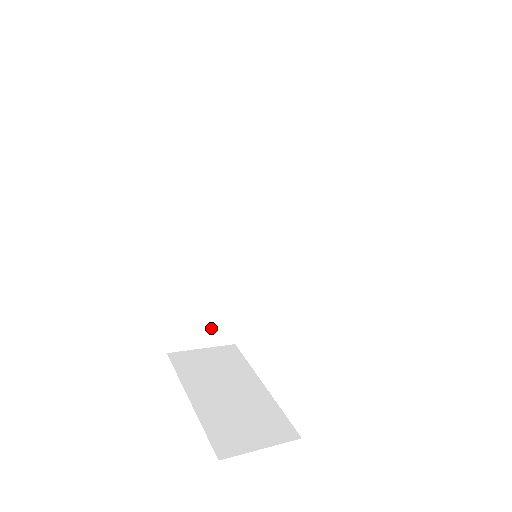
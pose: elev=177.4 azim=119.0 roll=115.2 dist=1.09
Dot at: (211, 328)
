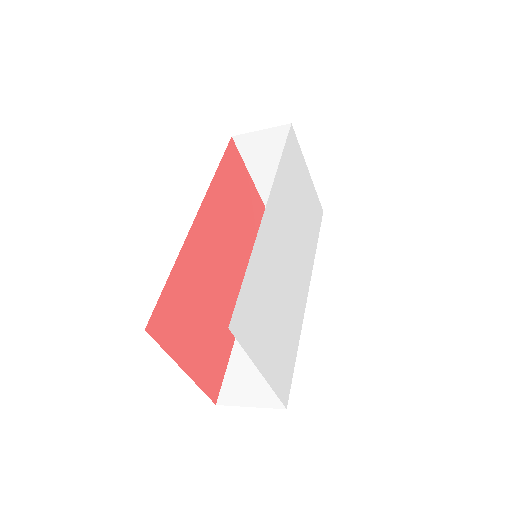
Dot at: (261, 385)
